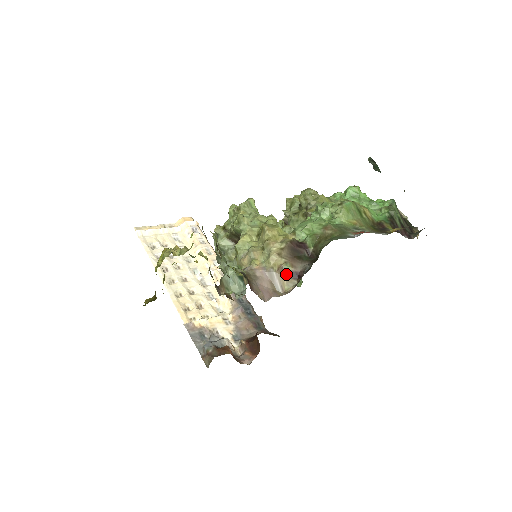
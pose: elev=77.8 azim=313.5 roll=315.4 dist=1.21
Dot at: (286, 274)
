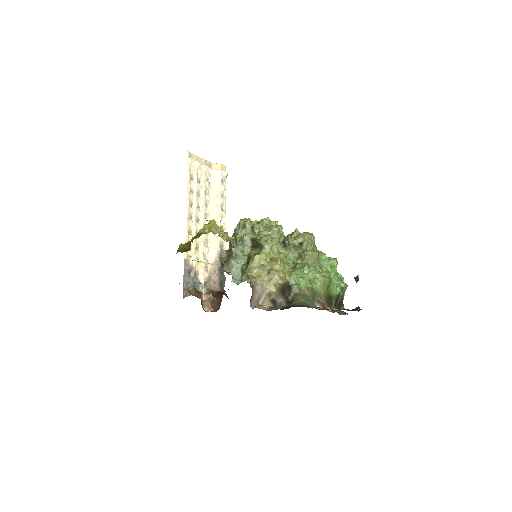
Dot at: (270, 298)
